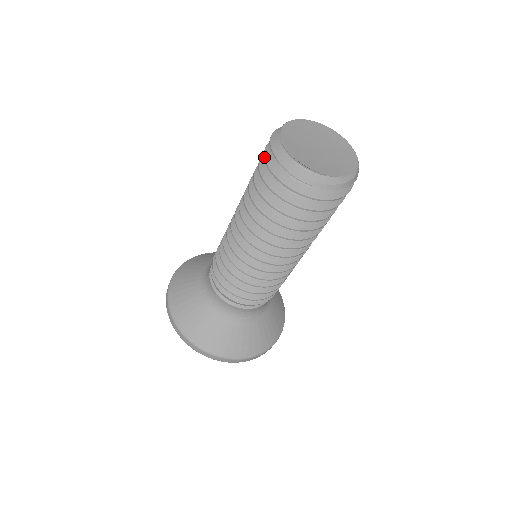
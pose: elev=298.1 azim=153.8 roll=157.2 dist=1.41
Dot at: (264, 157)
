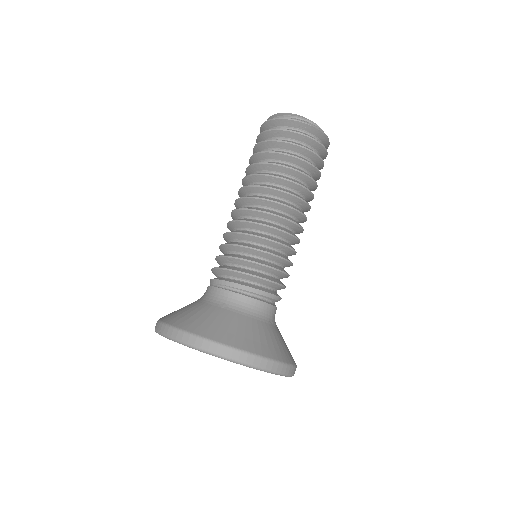
Dot at: (275, 129)
